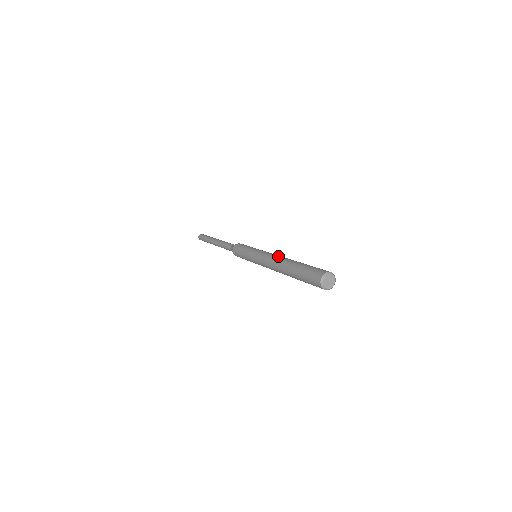
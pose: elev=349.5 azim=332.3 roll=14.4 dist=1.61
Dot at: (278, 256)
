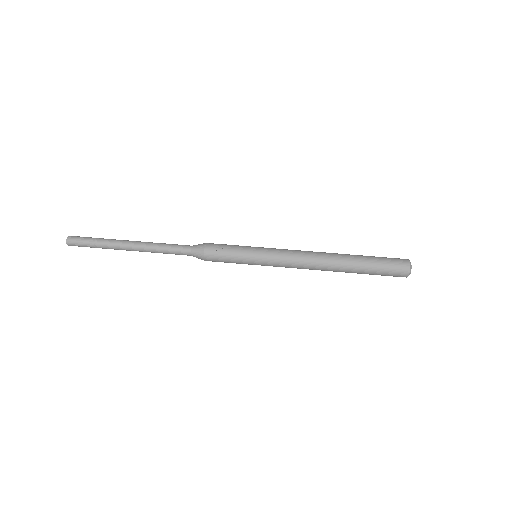
Dot at: (314, 262)
